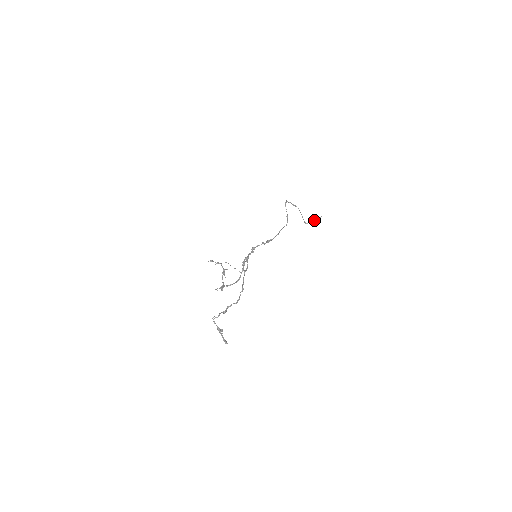
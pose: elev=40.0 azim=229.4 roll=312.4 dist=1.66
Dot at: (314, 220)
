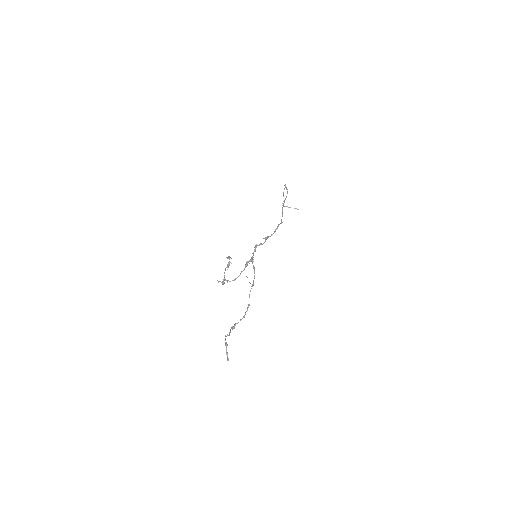
Dot at: occluded
